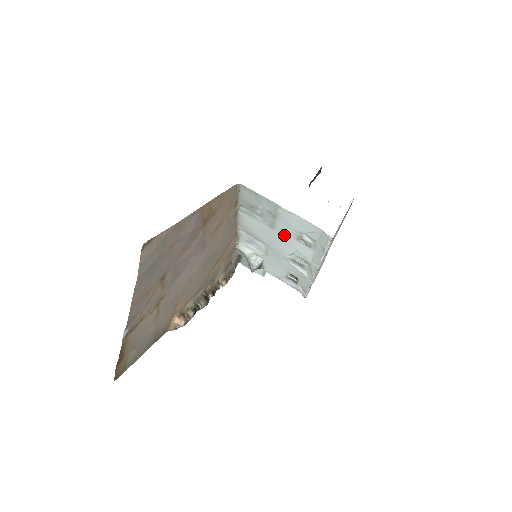
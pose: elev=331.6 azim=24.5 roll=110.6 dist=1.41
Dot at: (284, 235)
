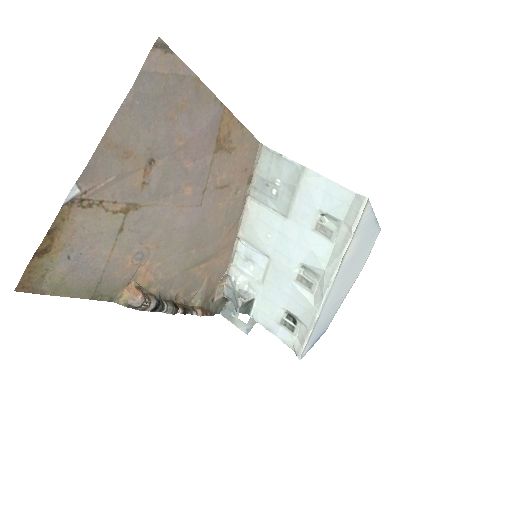
Dot at: (299, 226)
